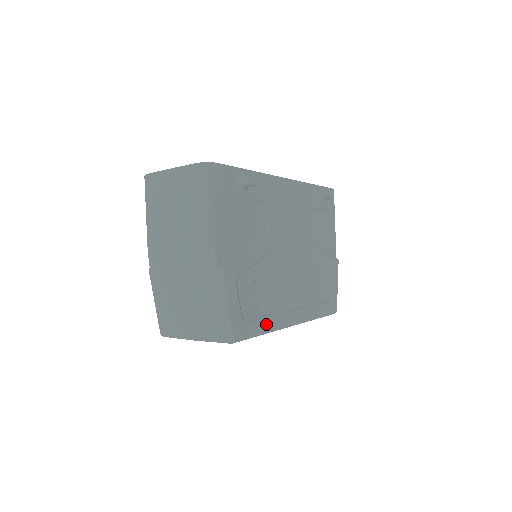
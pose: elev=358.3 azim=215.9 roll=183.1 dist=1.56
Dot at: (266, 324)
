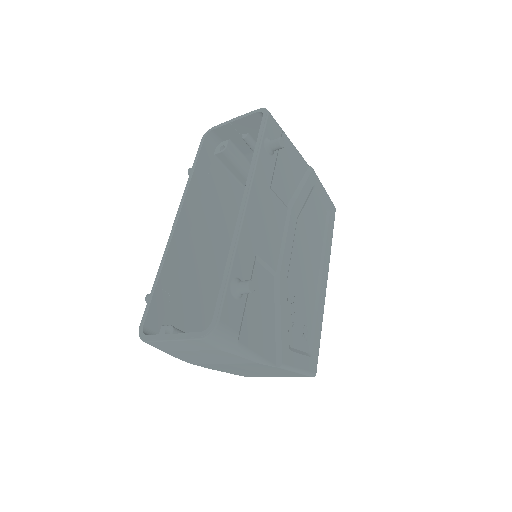
Dot at: (318, 325)
